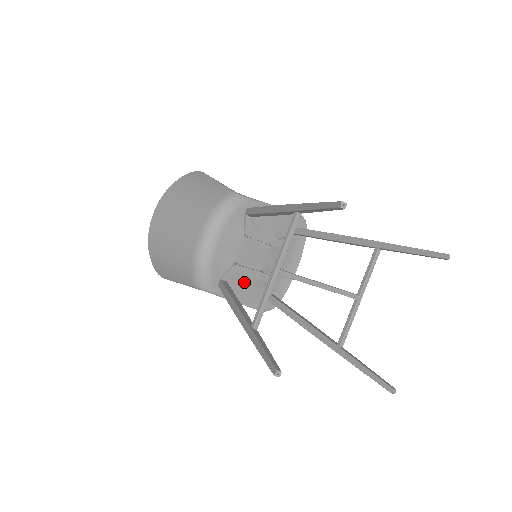
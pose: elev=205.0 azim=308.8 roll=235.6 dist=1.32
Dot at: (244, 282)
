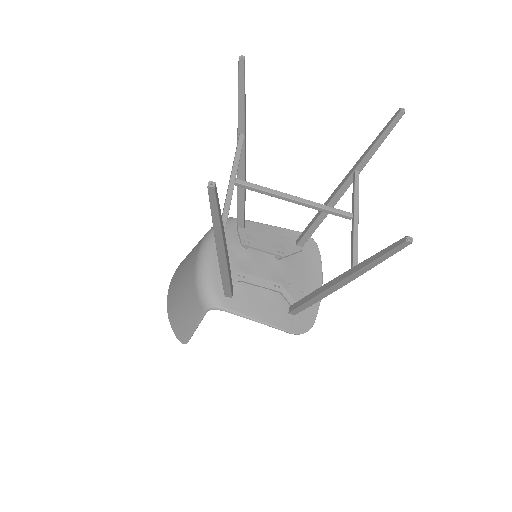
Dot at: (257, 296)
